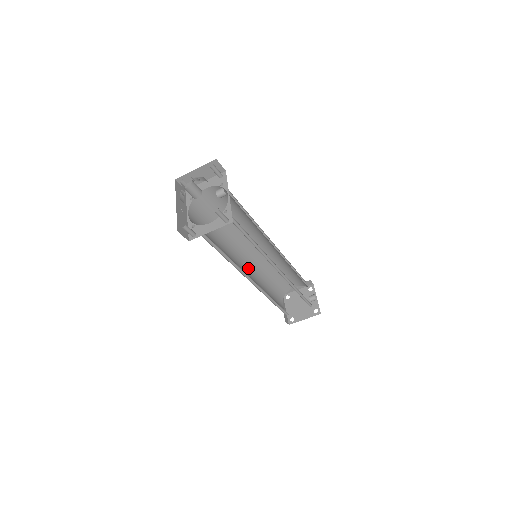
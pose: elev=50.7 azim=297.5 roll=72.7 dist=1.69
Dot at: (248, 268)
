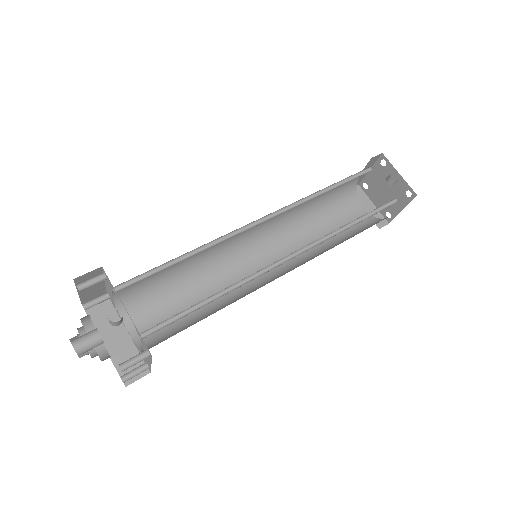
Dot at: (270, 249)
